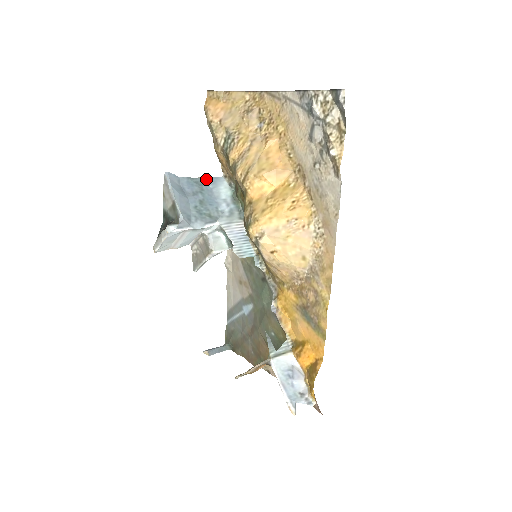
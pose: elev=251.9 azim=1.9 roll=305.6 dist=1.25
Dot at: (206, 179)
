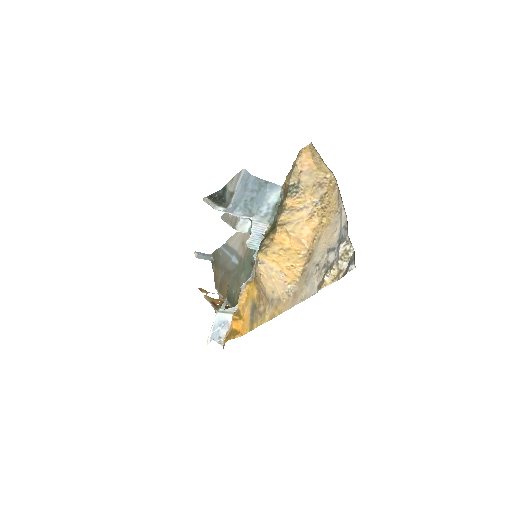
Dot at: (268, 183)
